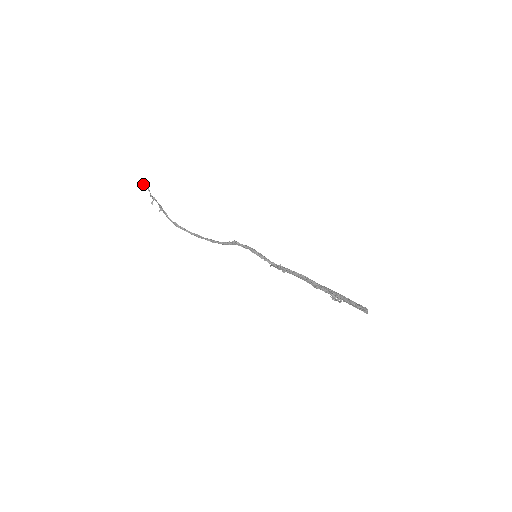
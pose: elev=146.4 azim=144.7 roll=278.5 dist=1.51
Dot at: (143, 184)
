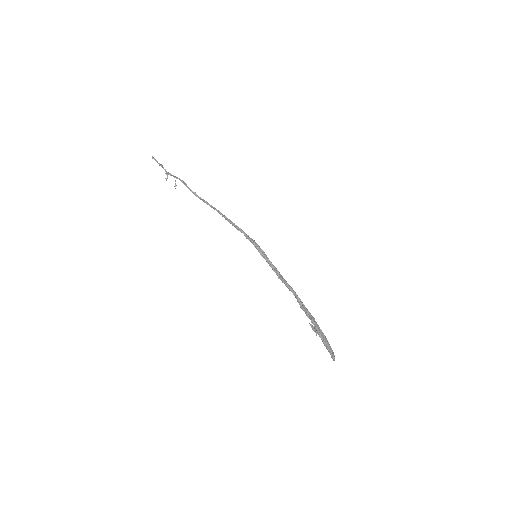
Dot at: (155, 160)
